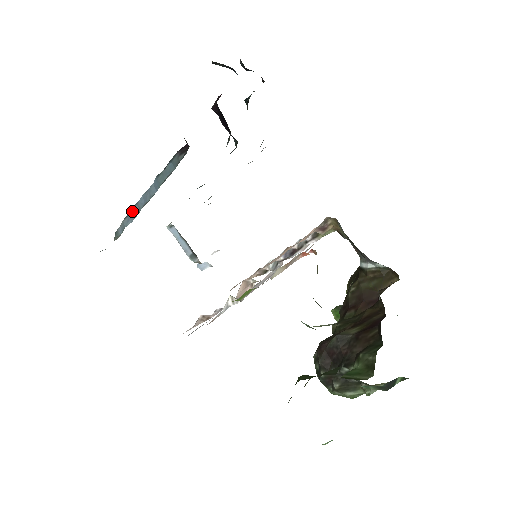
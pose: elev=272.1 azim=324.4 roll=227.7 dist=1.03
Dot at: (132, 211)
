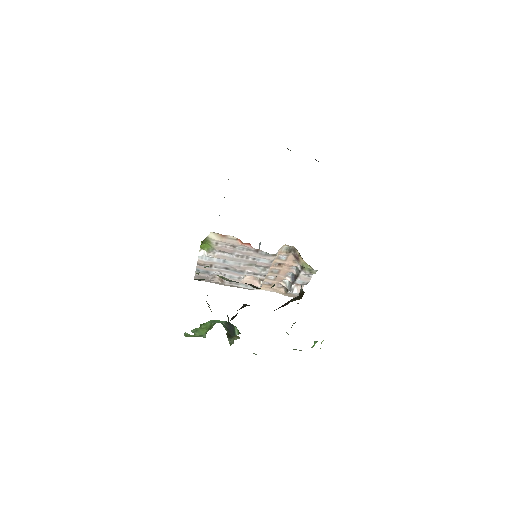
Dot at: occluded
